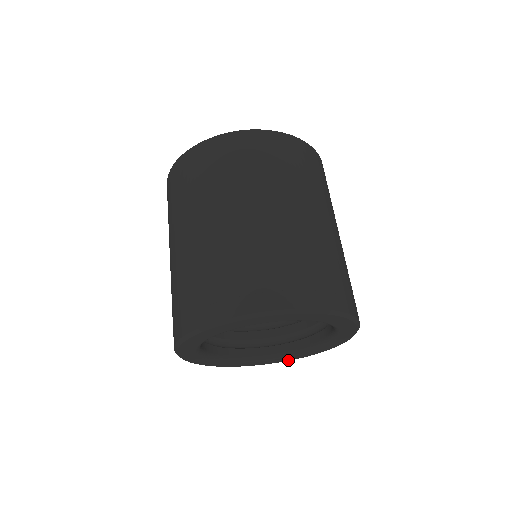
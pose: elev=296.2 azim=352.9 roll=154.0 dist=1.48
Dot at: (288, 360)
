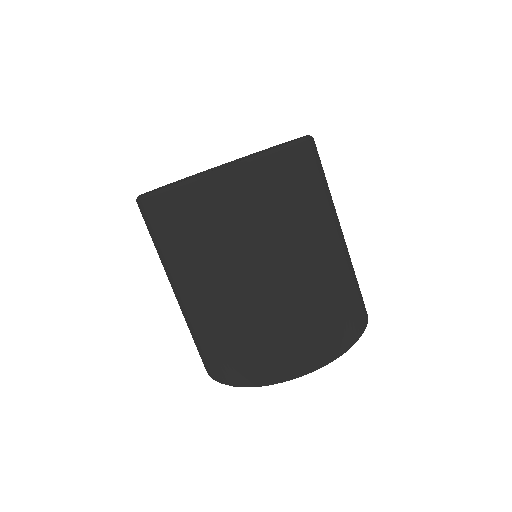
Dot at: occluded
